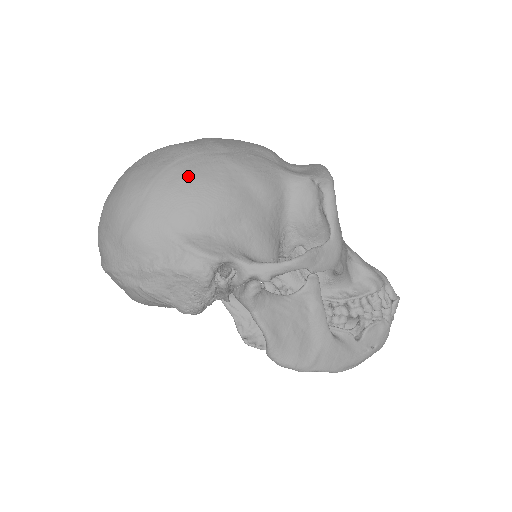
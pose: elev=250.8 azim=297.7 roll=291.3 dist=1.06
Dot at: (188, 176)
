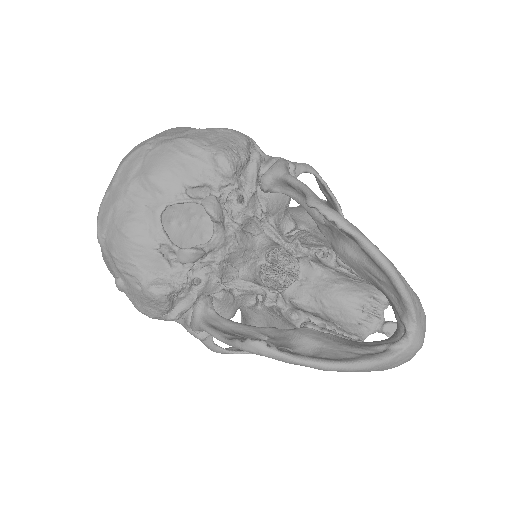
Dot at: occluded
